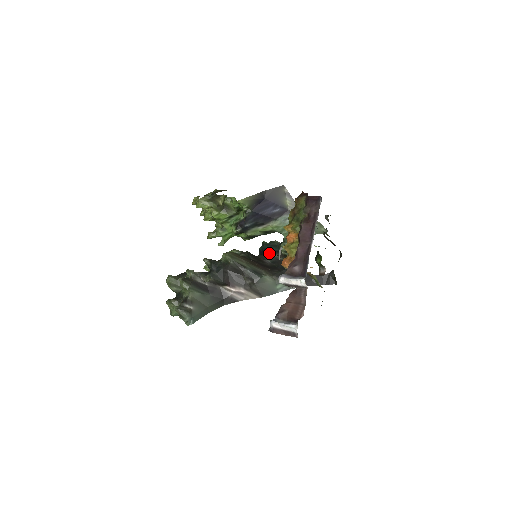
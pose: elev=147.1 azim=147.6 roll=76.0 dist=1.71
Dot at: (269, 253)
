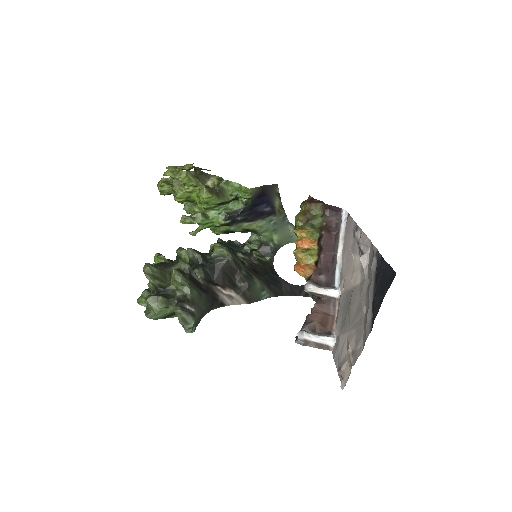
Dot at: (240, 254)
